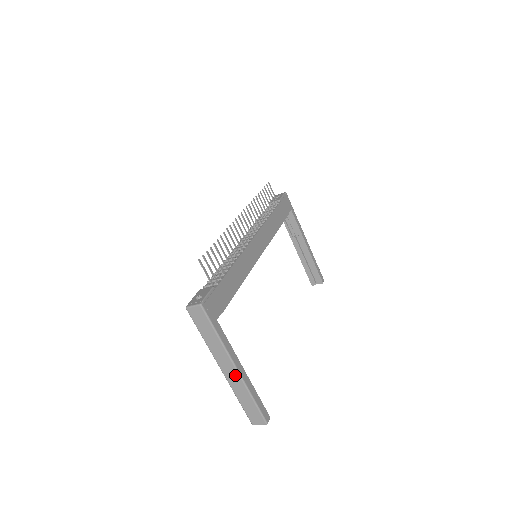
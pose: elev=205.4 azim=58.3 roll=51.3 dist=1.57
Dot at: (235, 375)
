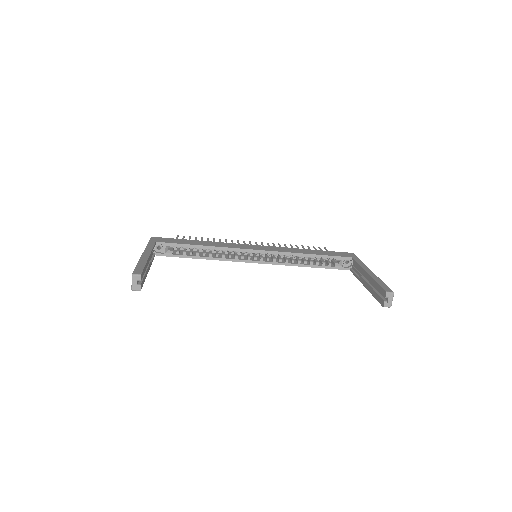
Dot at: occluded
